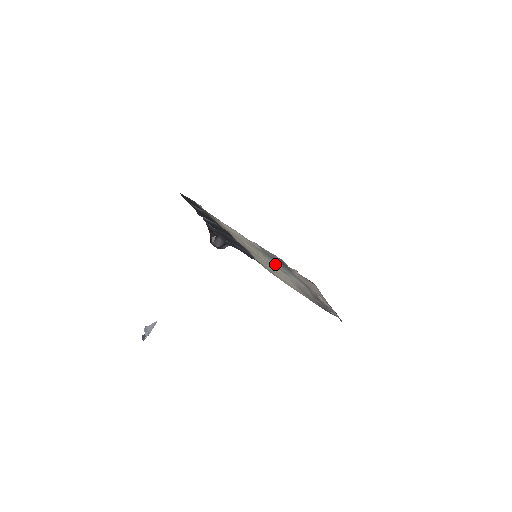
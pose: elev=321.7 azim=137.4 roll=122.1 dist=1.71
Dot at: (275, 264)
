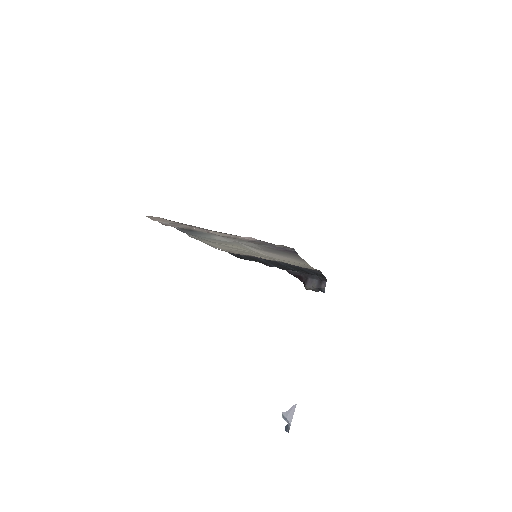
Dot at: (210, 240)
